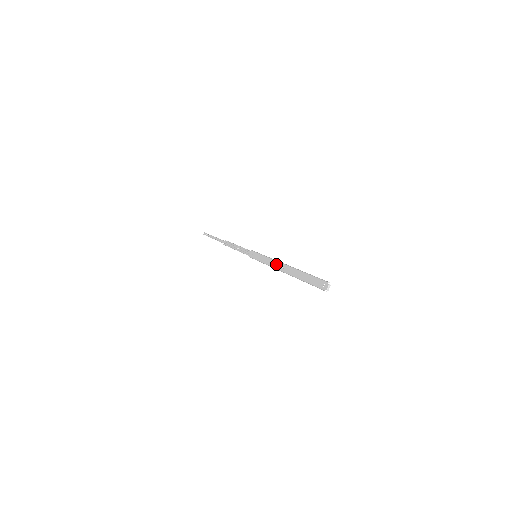
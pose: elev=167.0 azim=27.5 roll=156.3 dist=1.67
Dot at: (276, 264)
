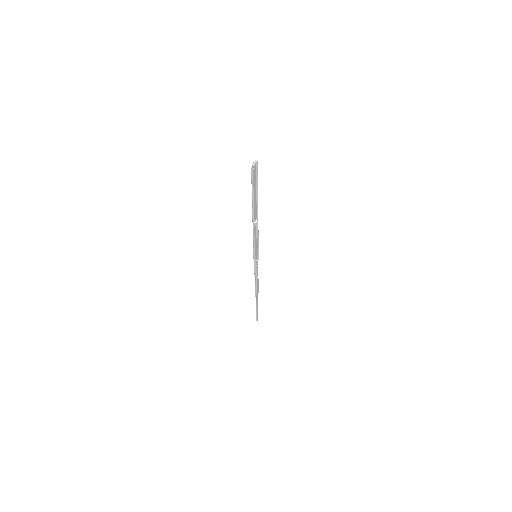
Dot at: occluded
